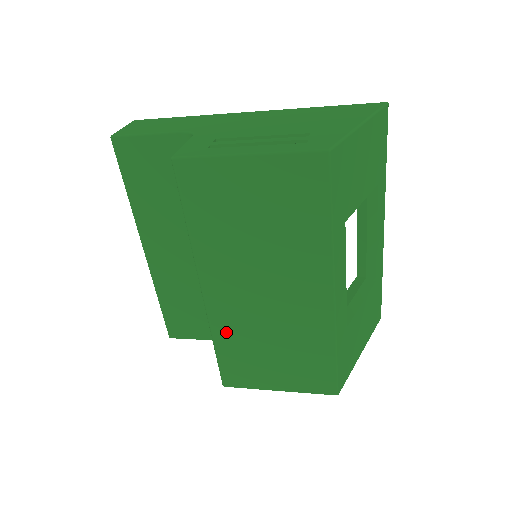
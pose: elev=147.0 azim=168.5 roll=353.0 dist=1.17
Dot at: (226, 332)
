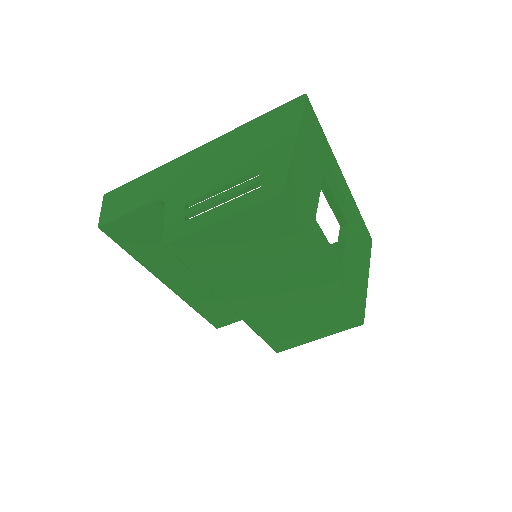
Dot at: (262, 323)
